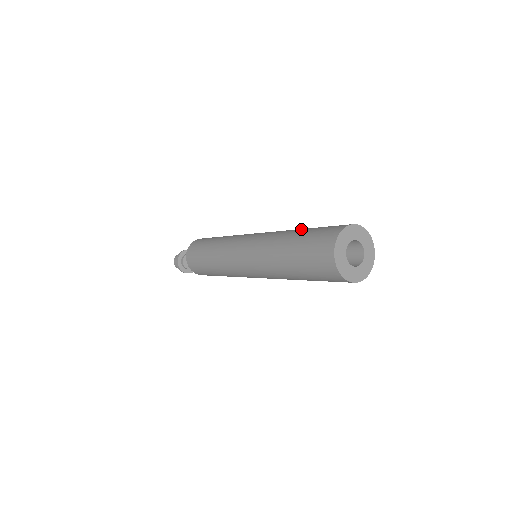
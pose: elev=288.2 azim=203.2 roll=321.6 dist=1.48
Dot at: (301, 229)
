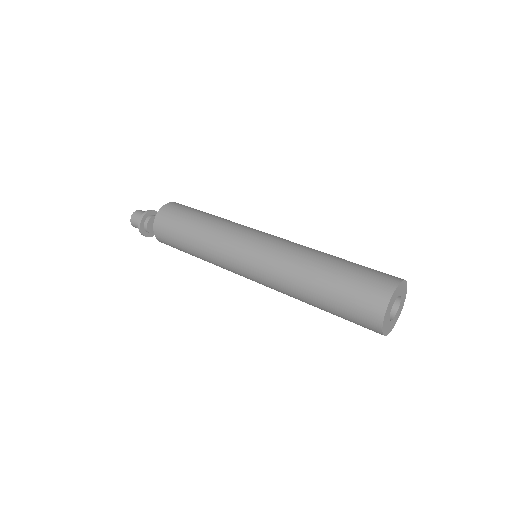
Dot at: (323, 273)
